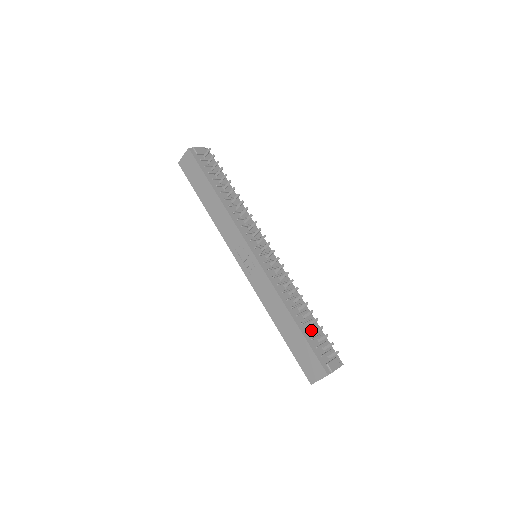
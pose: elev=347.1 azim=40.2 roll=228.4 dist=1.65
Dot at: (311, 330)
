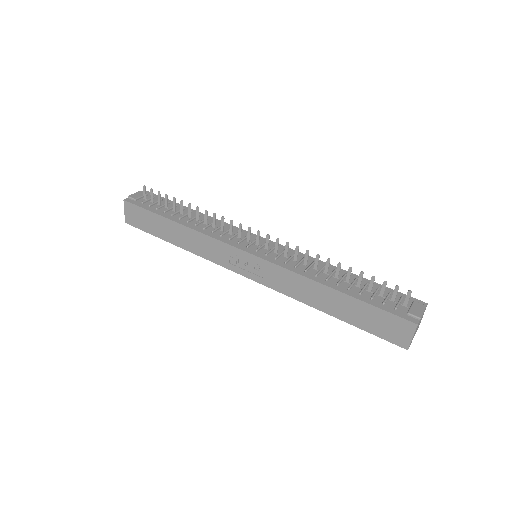
Dot at: (364, 290)
